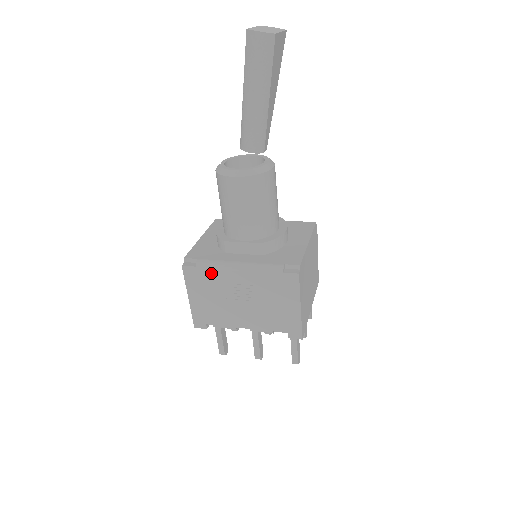
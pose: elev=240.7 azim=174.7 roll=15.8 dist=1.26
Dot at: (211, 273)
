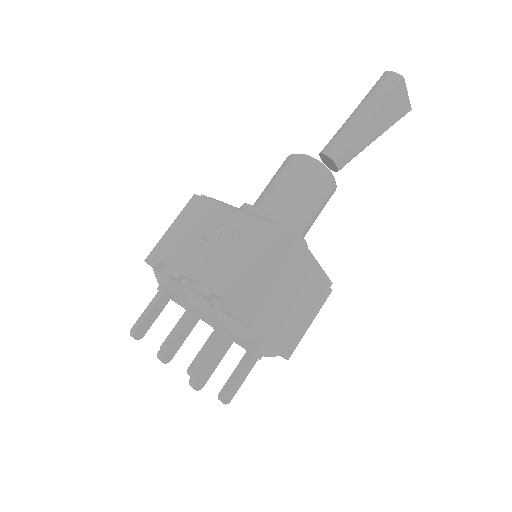
Dot at: (212, 208)
